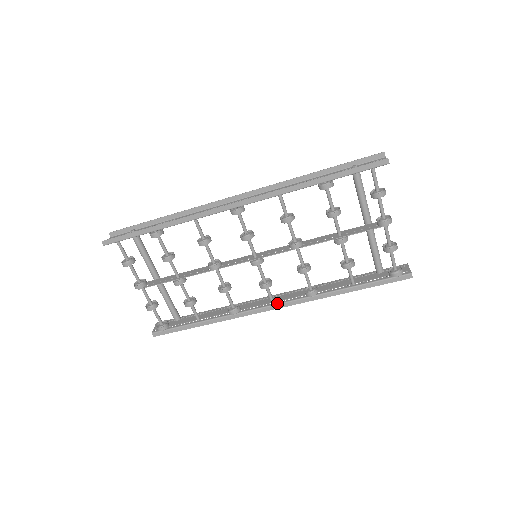
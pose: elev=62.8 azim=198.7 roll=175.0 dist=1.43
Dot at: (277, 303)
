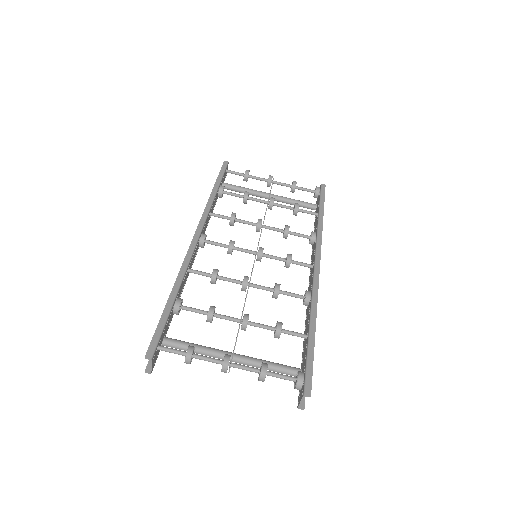
Dot at: (314, 261)
